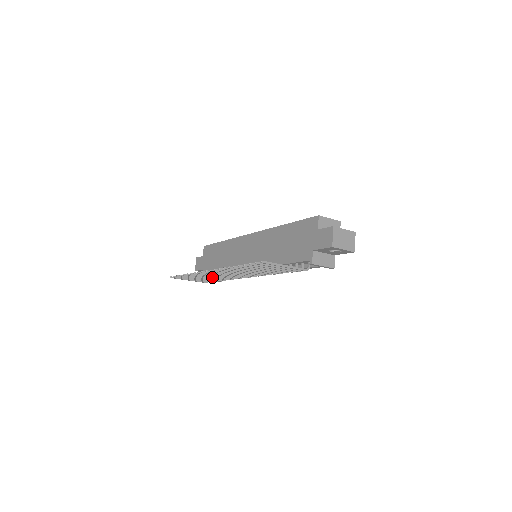
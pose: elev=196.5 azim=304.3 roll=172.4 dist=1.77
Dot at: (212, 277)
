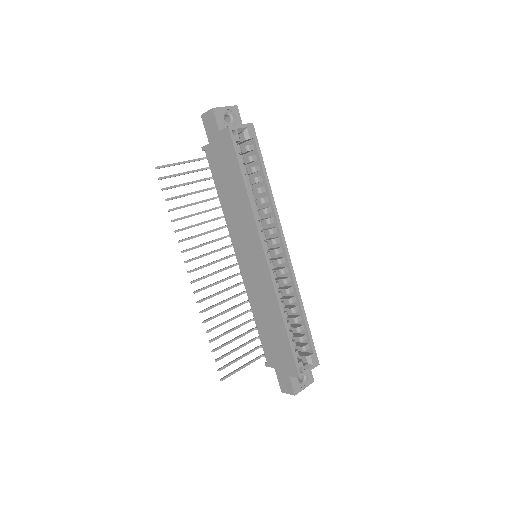
Dot at: (201, 224)
